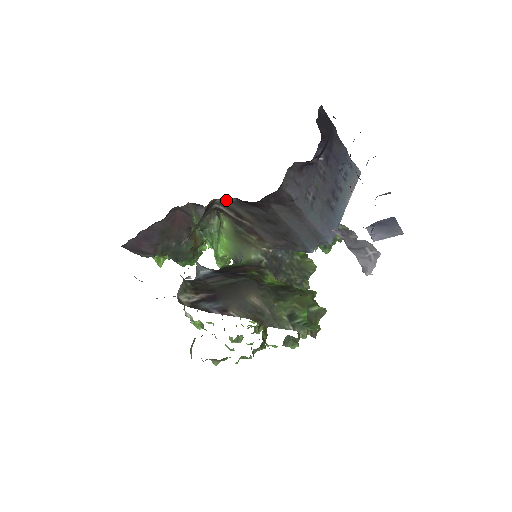
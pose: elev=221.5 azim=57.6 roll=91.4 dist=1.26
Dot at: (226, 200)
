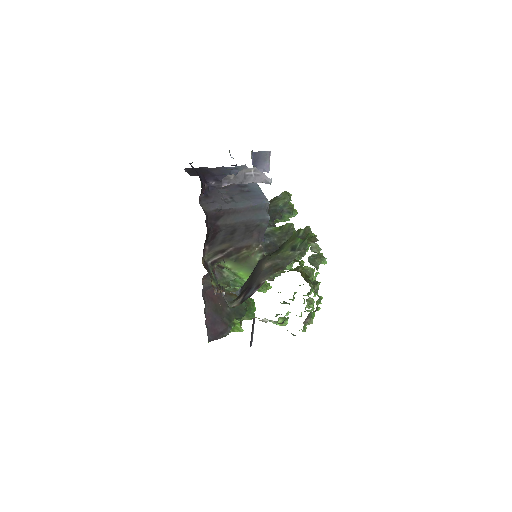
Dot at: (207, 253)
